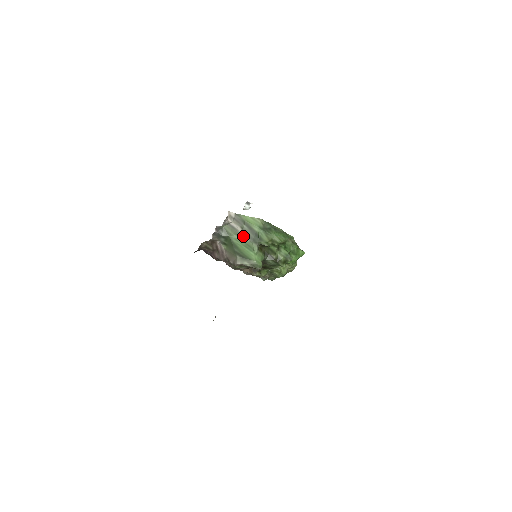
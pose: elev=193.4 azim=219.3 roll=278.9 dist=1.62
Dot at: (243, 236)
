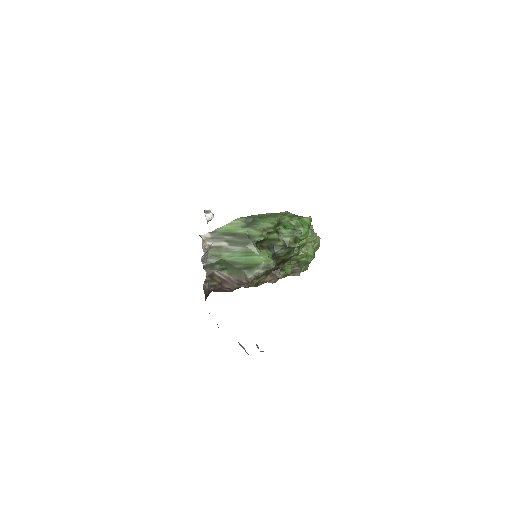
Dot at: (233, 248)
